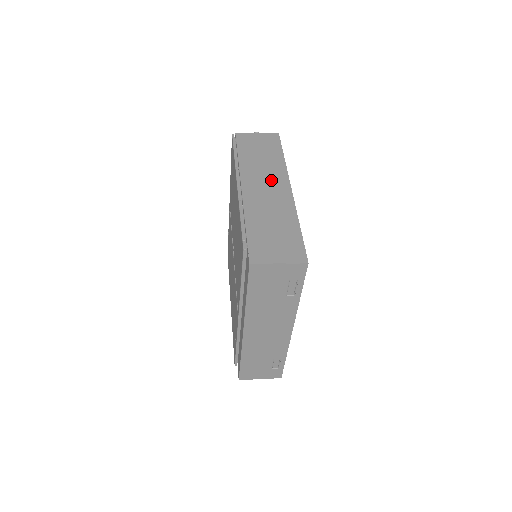
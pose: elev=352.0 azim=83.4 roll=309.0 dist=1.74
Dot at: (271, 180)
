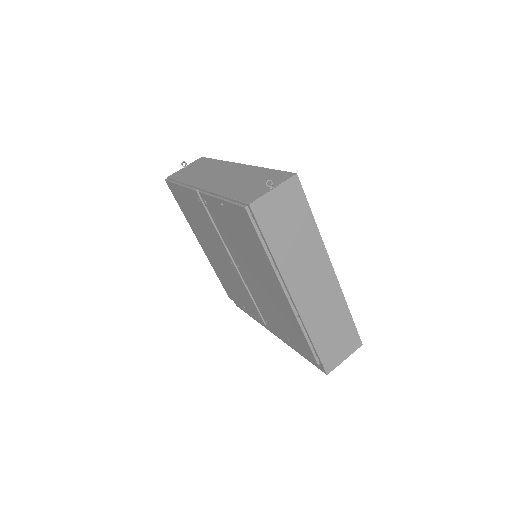
Dot at: (314, 270)
